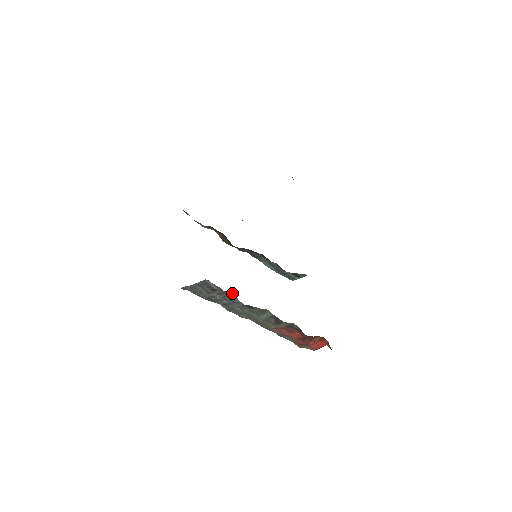
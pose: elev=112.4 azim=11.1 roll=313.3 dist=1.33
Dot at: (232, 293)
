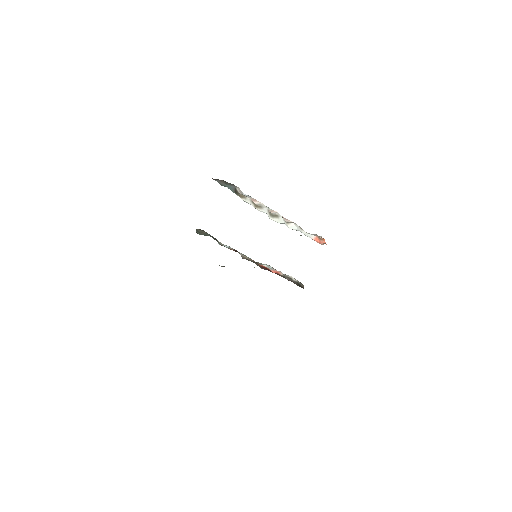
Dot at: occluded
